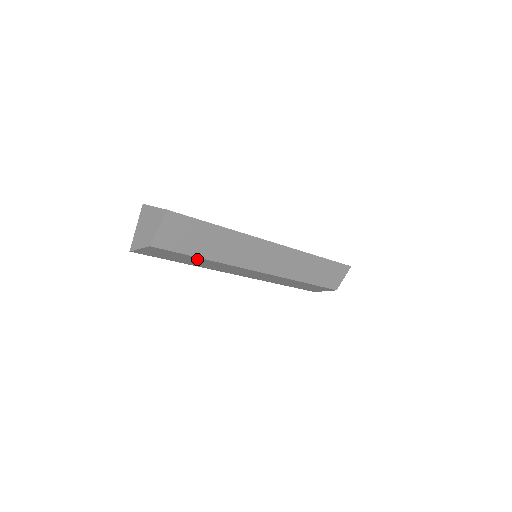
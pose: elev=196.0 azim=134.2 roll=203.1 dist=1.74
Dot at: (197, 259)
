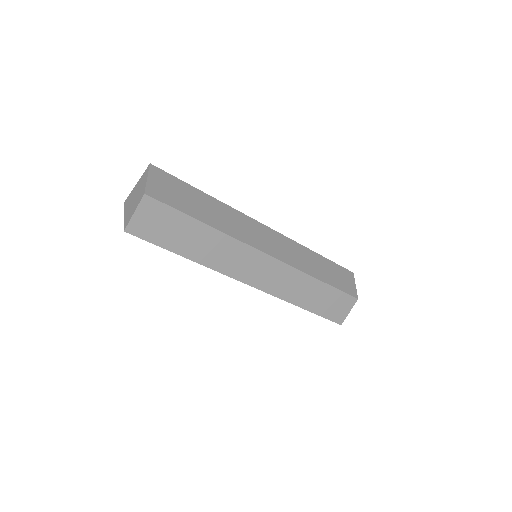
Dot at: (197, 229)
